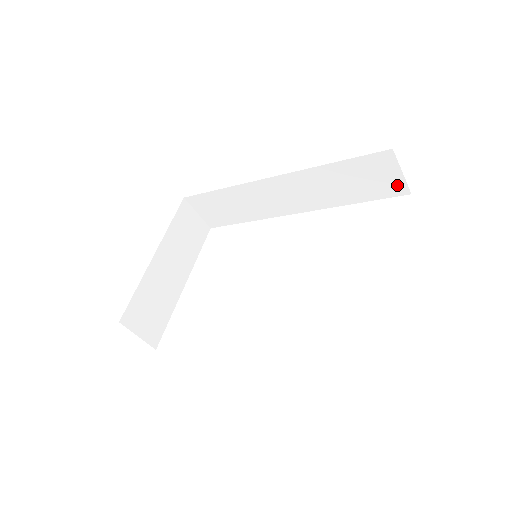
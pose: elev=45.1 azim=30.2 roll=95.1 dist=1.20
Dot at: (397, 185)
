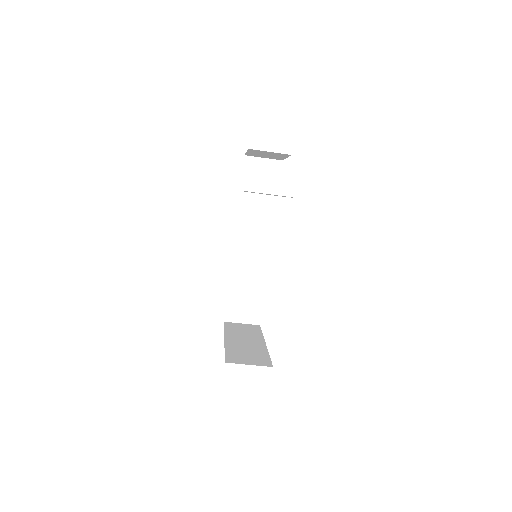
Dot at: (272, 166)
